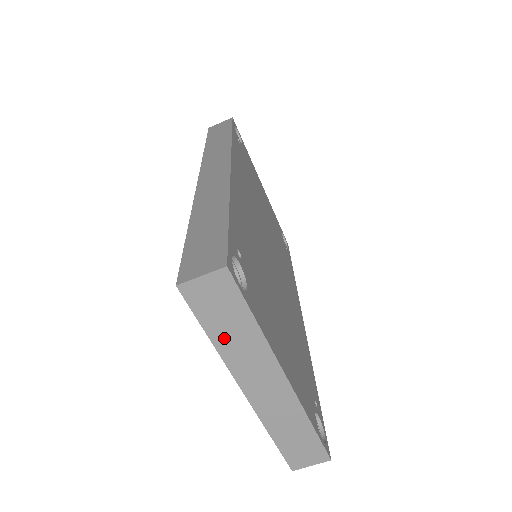
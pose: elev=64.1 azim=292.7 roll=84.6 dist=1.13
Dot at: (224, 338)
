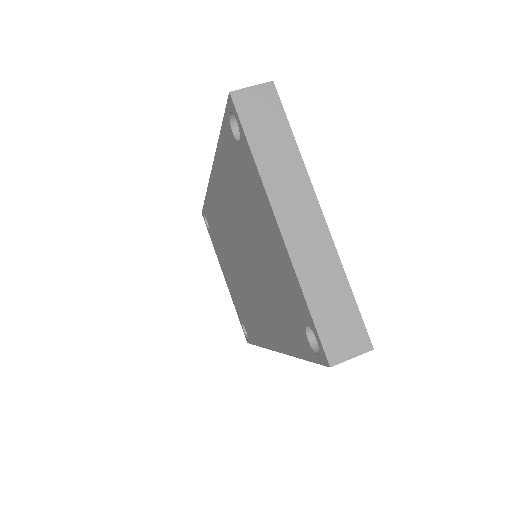
Dot at: (265, 153)
